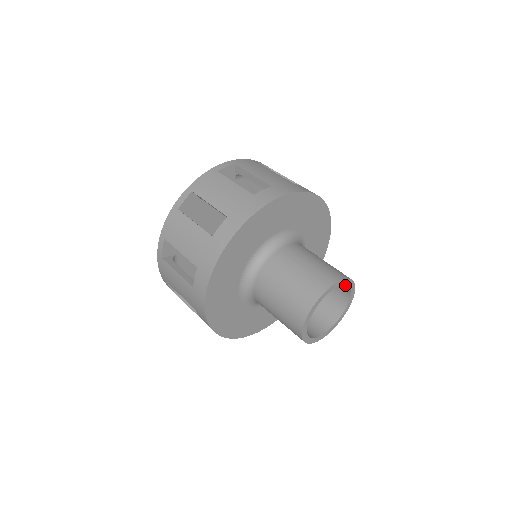
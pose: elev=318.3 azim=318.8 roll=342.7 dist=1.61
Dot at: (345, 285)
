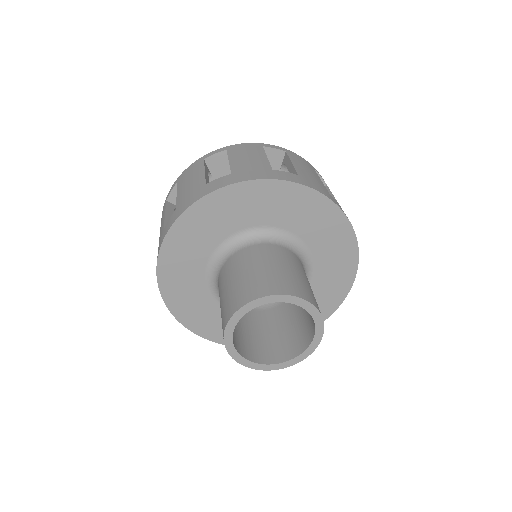
Dot at: (313, 320)
